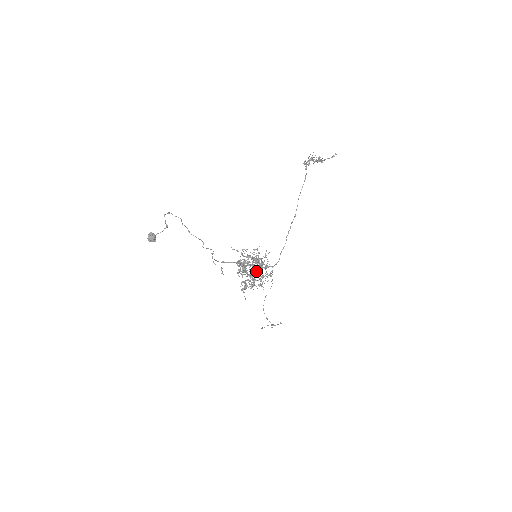
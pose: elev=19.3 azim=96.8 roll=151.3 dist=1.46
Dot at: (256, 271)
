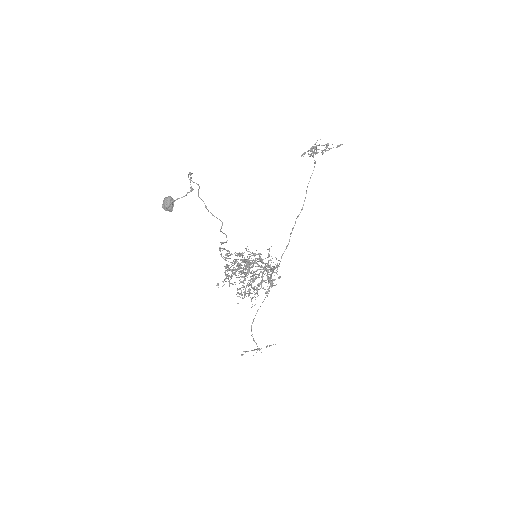
Dot at: (264, 271)
